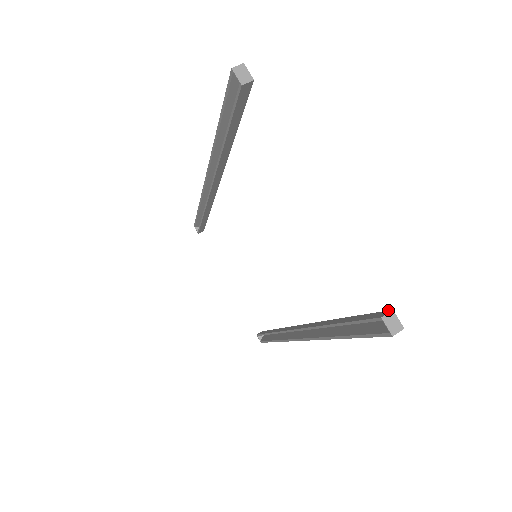
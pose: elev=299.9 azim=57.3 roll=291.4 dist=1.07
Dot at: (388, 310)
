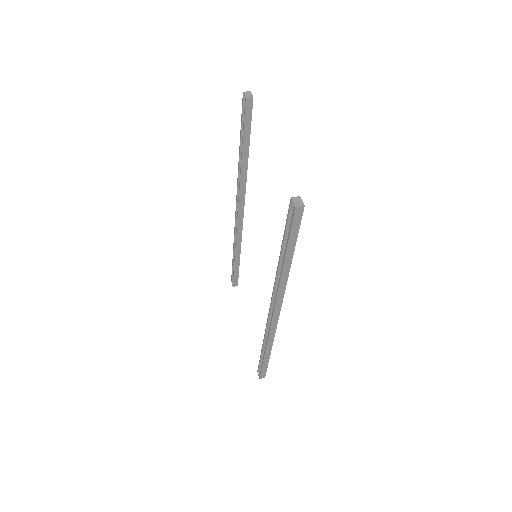
Dot at: (299, 200)
